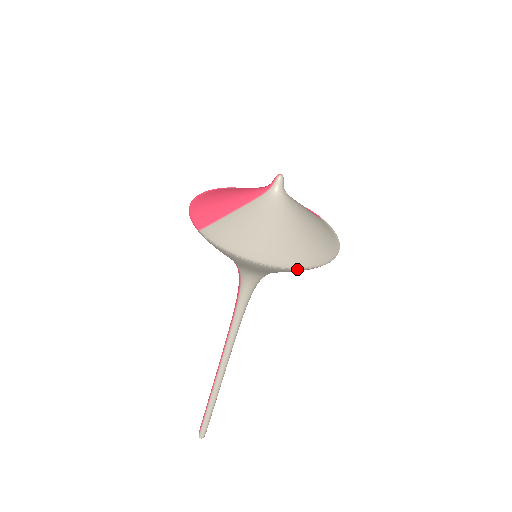
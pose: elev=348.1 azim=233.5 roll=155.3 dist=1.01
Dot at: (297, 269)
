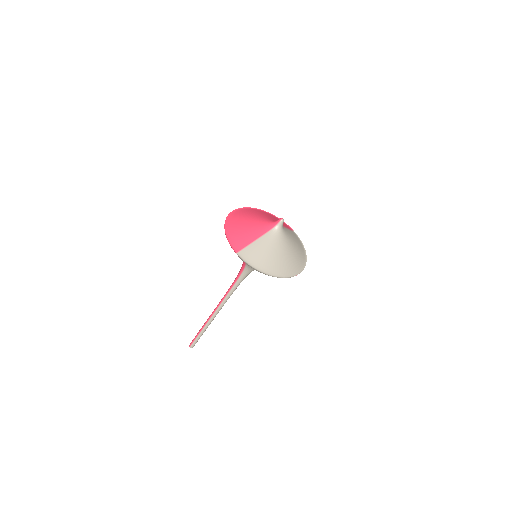
Dot at: (290, 277)
